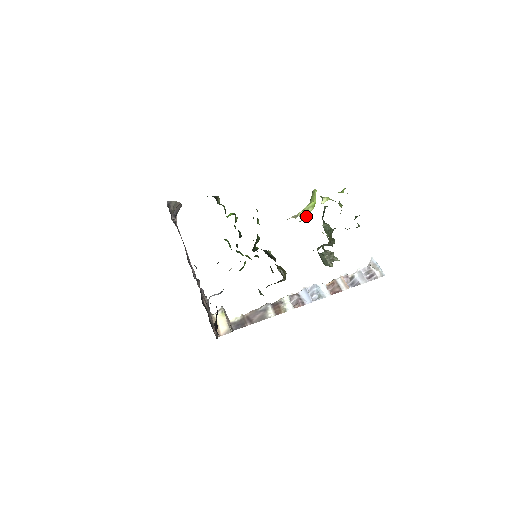
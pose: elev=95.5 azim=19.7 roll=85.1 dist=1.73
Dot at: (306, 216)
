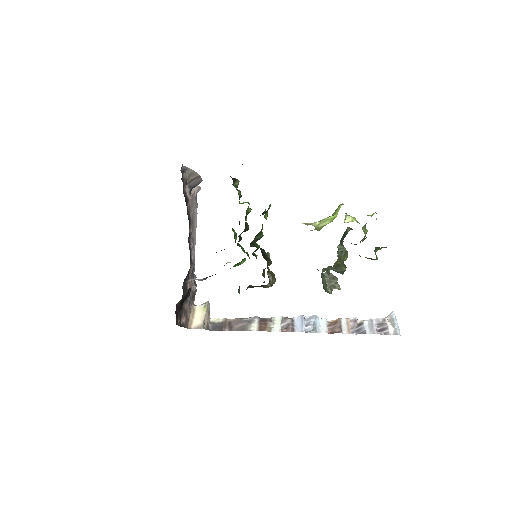
Dot at: (320, 227)
